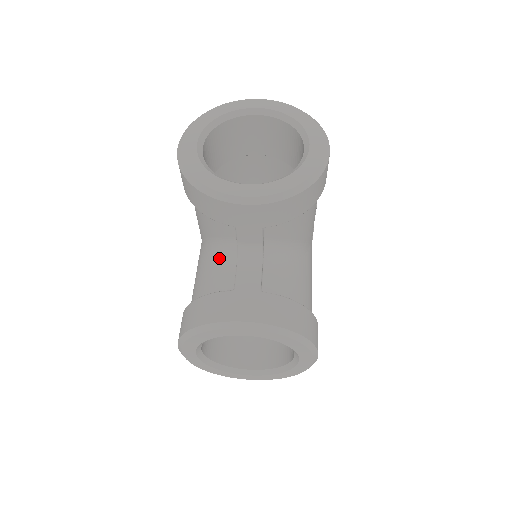
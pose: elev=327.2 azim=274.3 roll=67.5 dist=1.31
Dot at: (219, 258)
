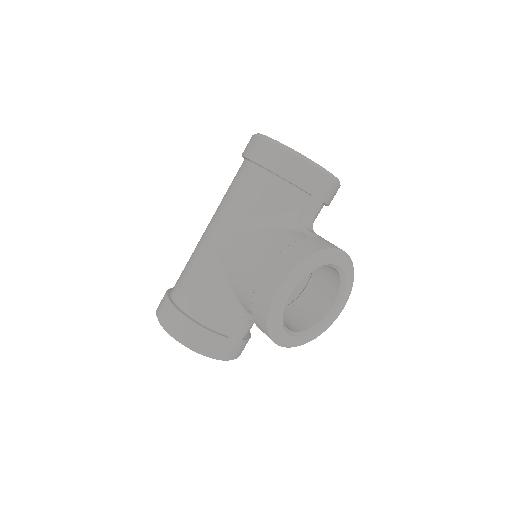
Dot at: (283, 226)
